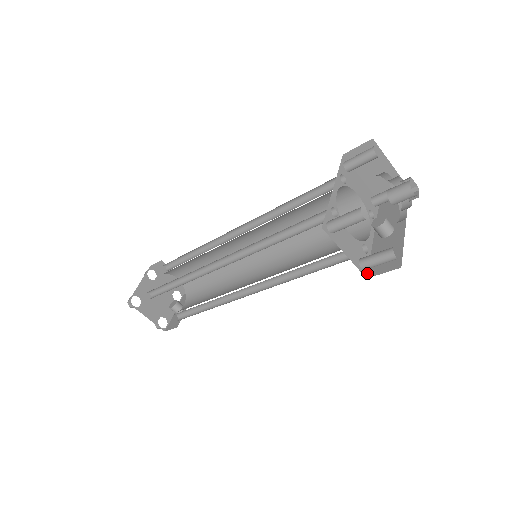
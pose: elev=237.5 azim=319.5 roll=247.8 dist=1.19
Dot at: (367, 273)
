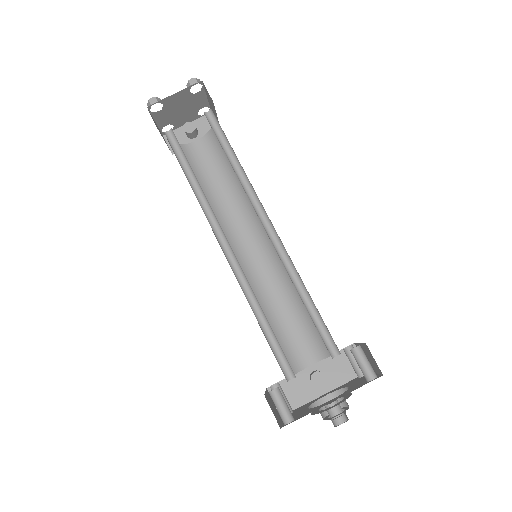
Dot at: (272, 385)
